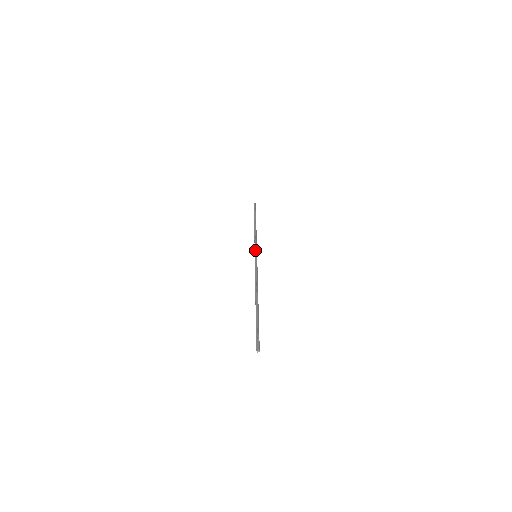
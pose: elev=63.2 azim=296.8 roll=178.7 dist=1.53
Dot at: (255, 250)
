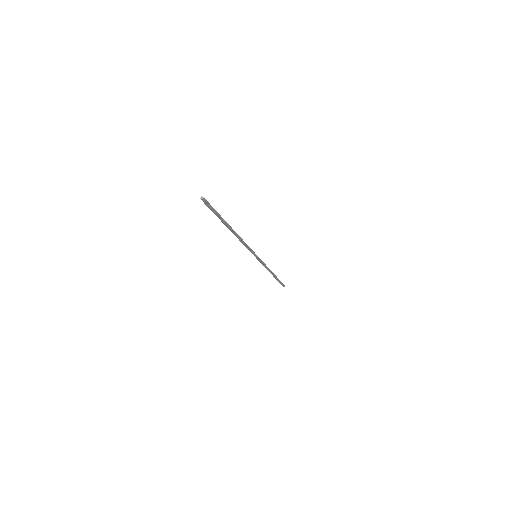
Dot at: (257, 259)
